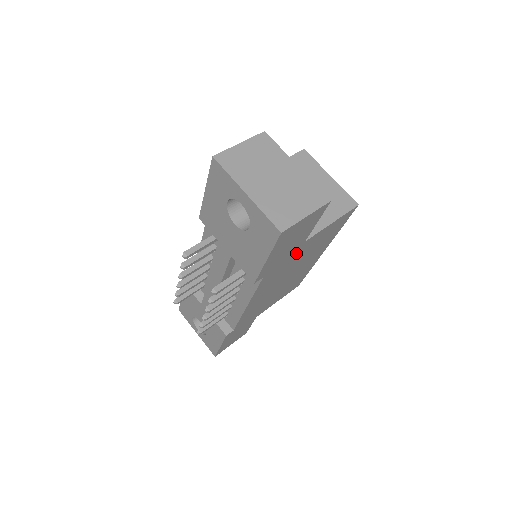
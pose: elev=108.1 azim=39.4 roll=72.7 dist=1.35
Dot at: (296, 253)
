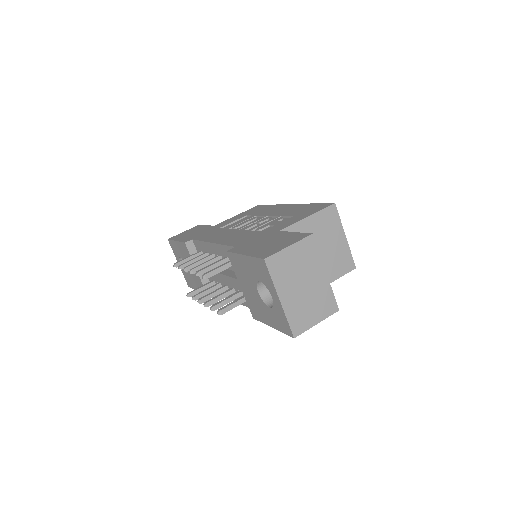
Dot at: occluded
